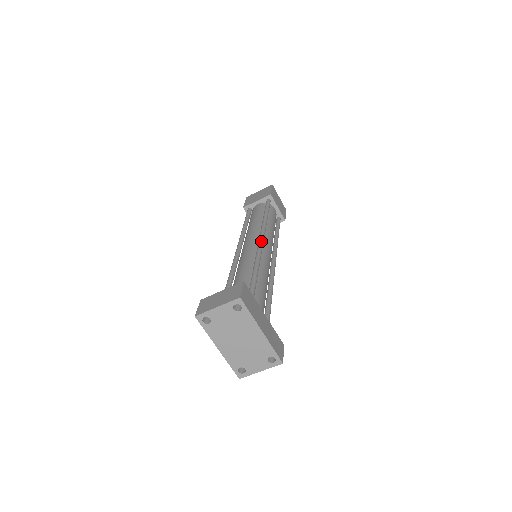
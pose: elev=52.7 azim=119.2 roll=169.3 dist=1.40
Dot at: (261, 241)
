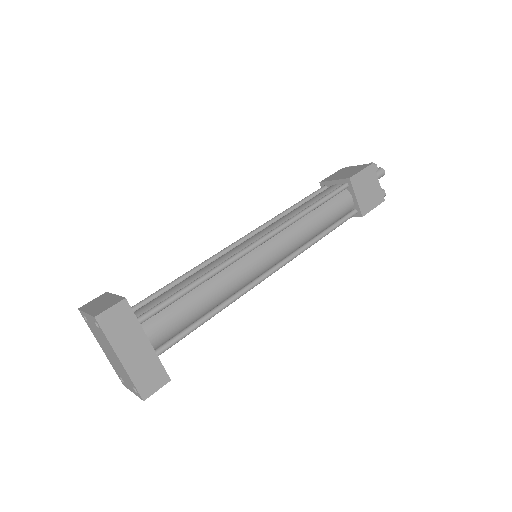
Dot at: (253, 244)
